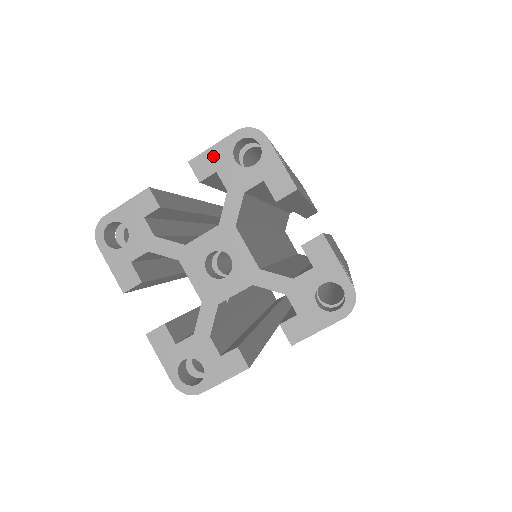
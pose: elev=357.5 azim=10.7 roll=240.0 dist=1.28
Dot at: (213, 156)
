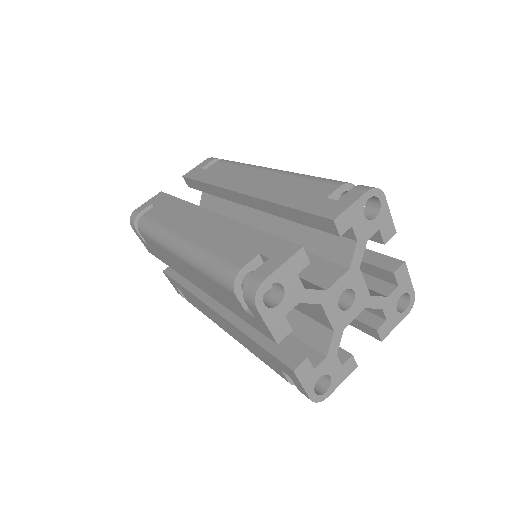
Dot at: (351, 213)
